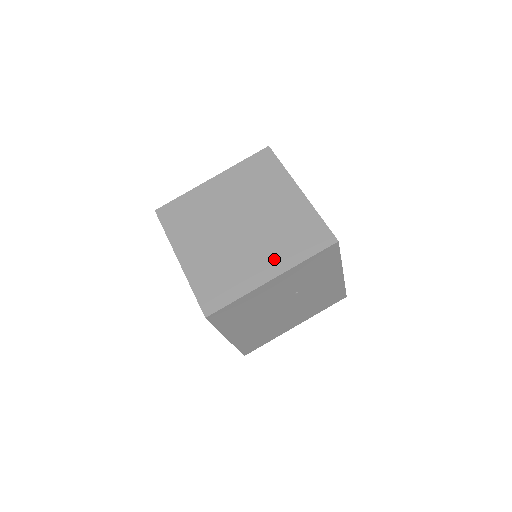
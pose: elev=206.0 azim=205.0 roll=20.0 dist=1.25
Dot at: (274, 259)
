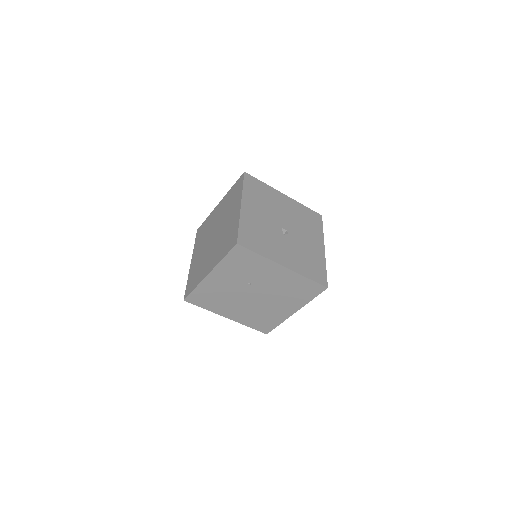
Dot at: (214, 259)
